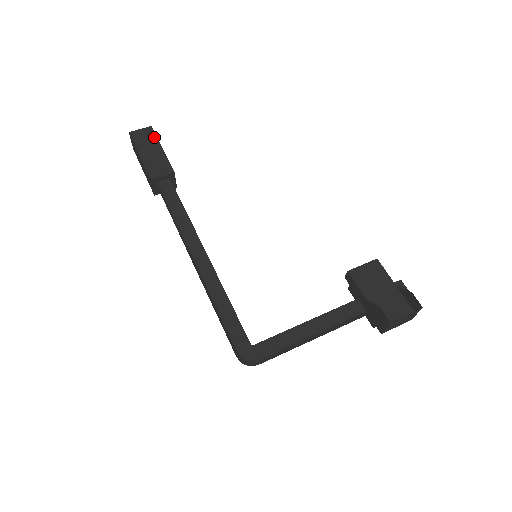
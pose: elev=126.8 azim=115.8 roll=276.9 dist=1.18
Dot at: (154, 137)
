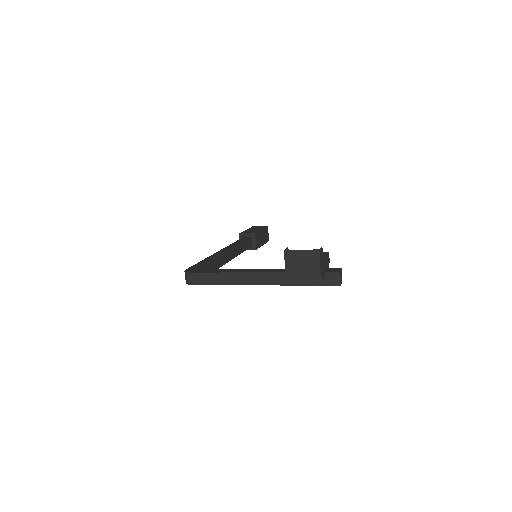
Dot at: (263, 227)
